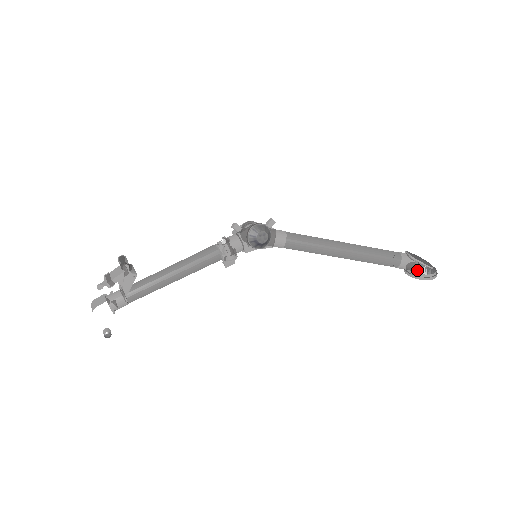
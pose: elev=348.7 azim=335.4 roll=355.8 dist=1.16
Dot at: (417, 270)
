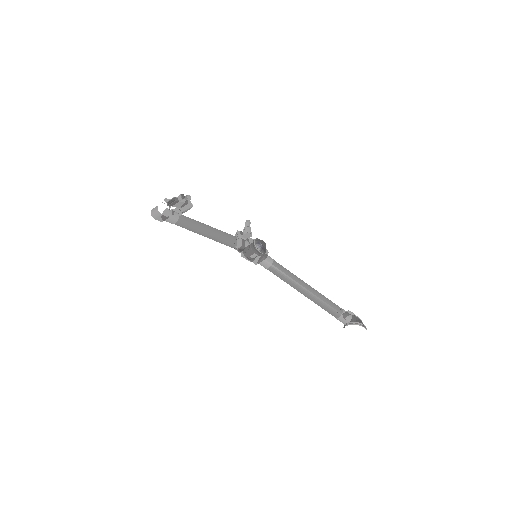
Dot at: (354, 320)
